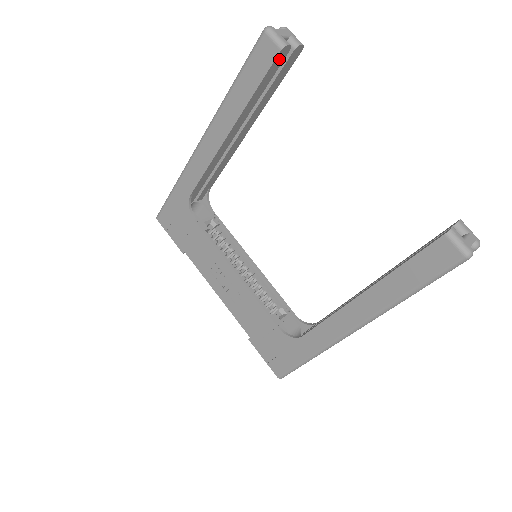
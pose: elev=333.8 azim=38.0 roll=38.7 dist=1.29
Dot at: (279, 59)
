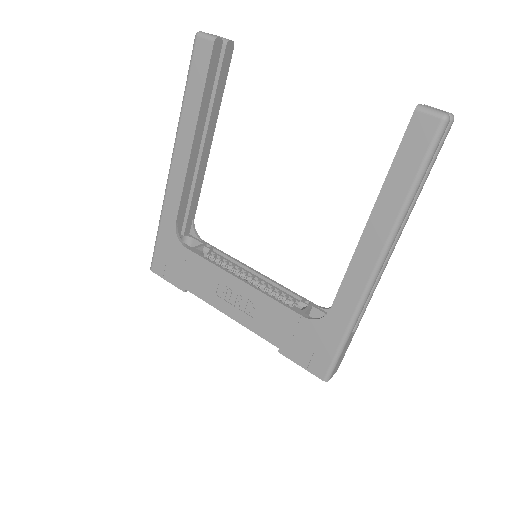
Dot at: (215, 53)
